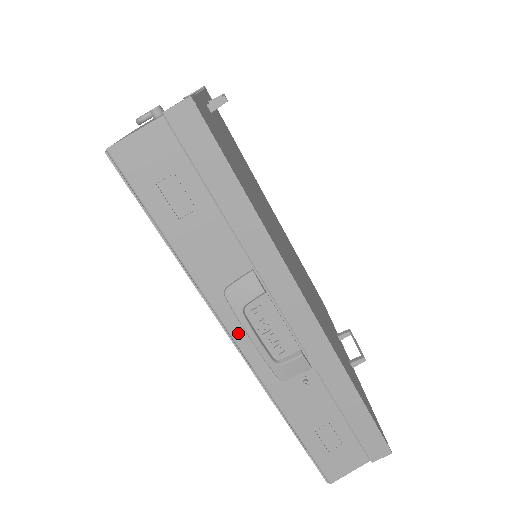
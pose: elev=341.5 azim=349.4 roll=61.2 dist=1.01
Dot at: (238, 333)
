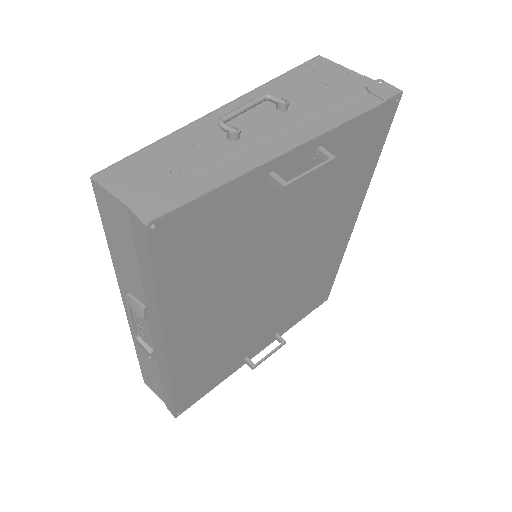
Dot at: occluded
